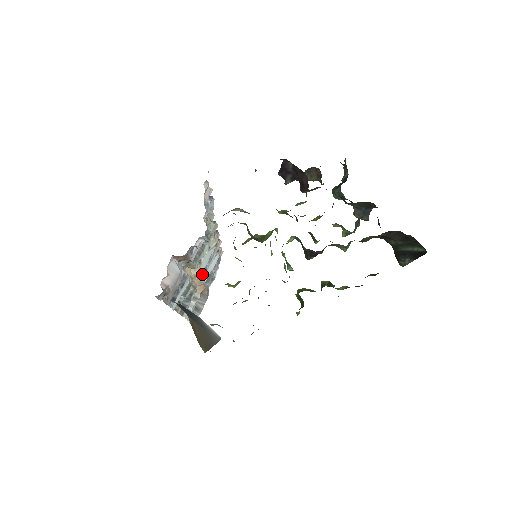
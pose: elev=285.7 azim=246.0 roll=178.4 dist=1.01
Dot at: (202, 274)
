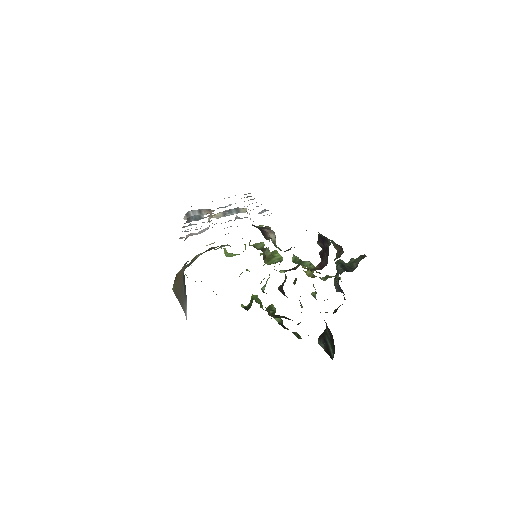
Dot at: occluded
